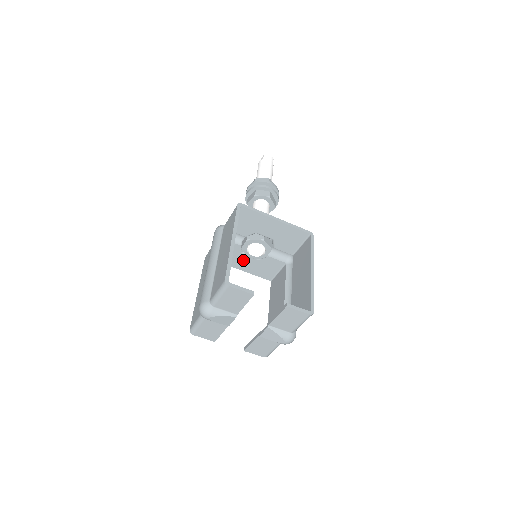
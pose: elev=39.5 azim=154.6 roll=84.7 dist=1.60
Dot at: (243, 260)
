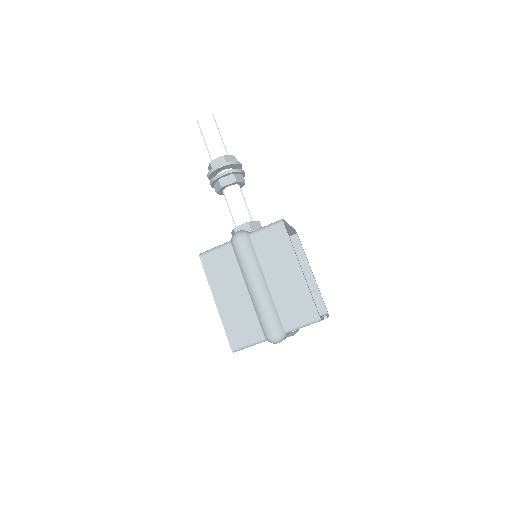
Dot at: occluded
